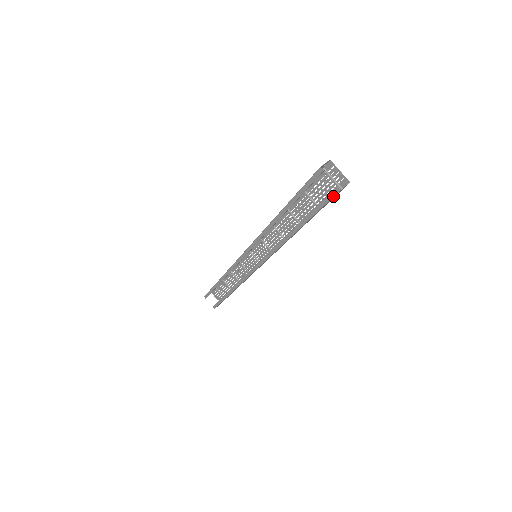
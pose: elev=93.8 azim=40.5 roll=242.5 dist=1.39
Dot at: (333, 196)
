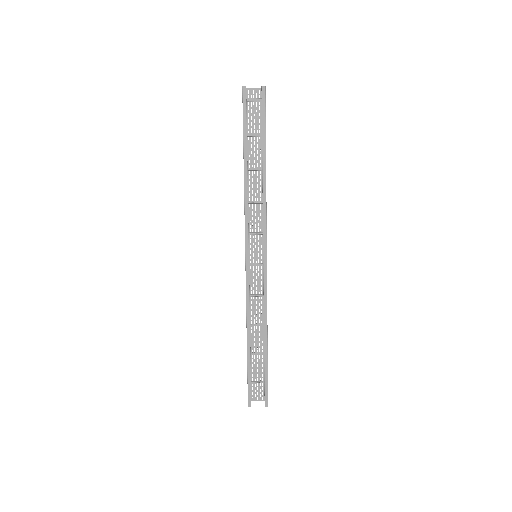
Dot at: (265, 97)
